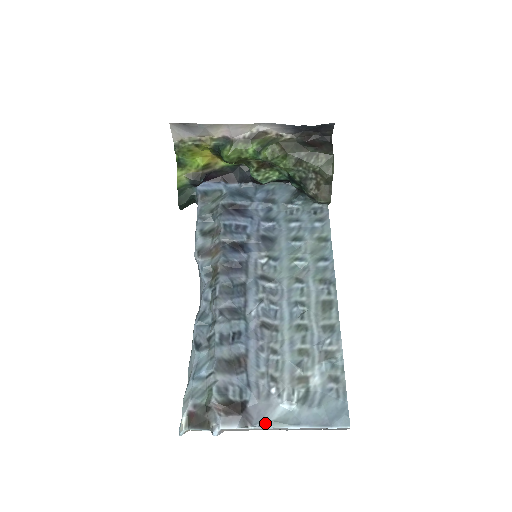
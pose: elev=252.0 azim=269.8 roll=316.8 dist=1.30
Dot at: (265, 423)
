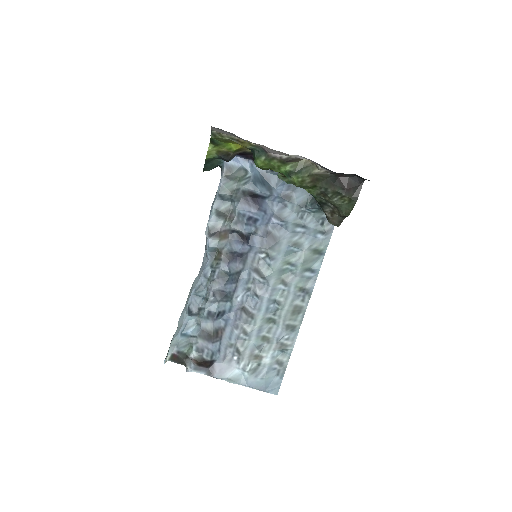
Dot at: (223, 378)
